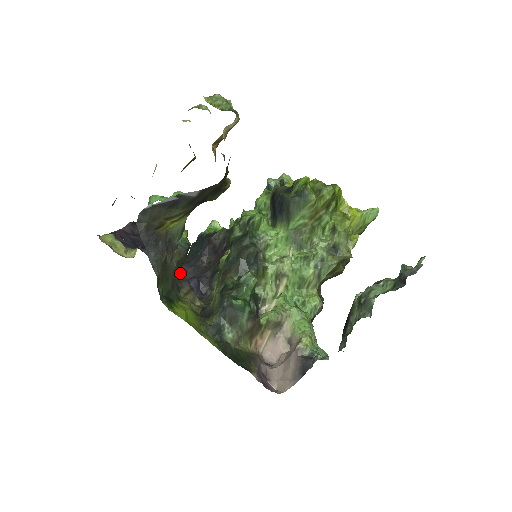
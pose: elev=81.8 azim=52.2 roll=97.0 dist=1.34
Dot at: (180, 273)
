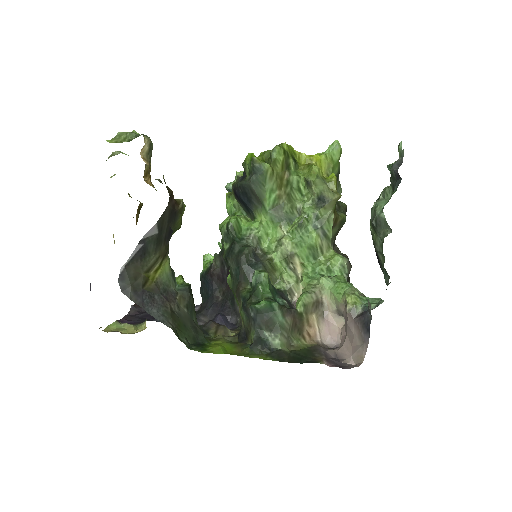
Dot at: (202, 320)
